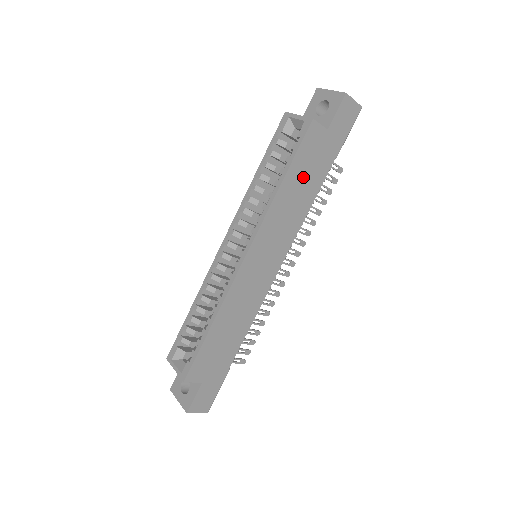
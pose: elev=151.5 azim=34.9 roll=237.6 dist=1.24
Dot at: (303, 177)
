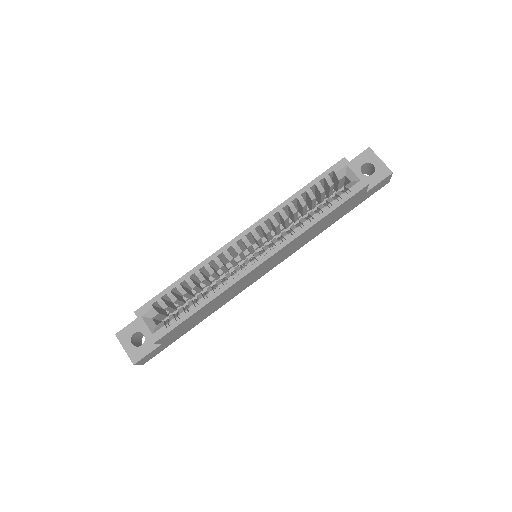
Dot at: (331, 218)
